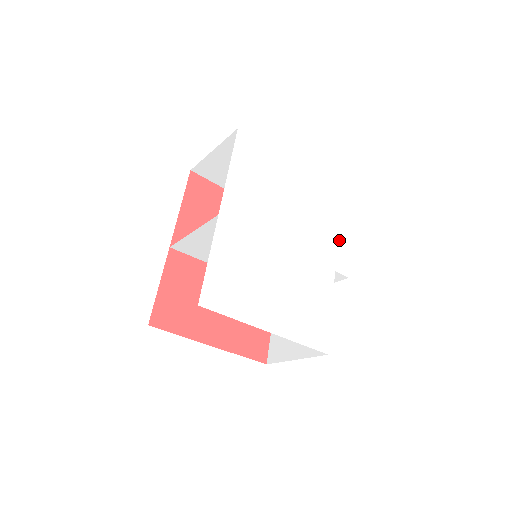
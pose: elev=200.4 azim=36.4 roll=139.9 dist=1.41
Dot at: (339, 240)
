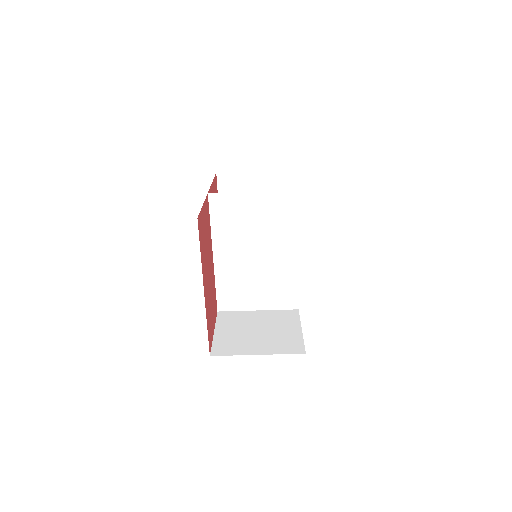
Dot at: occluded
